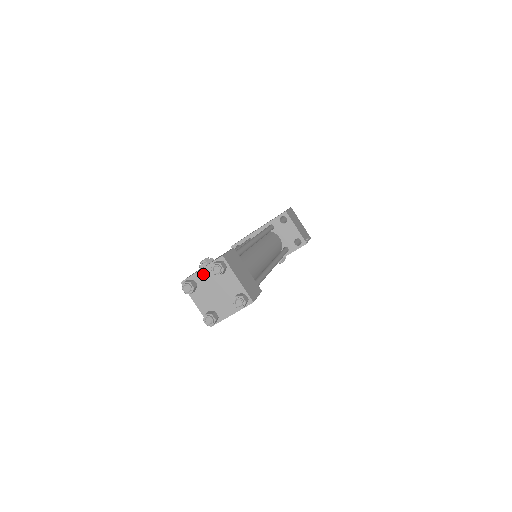
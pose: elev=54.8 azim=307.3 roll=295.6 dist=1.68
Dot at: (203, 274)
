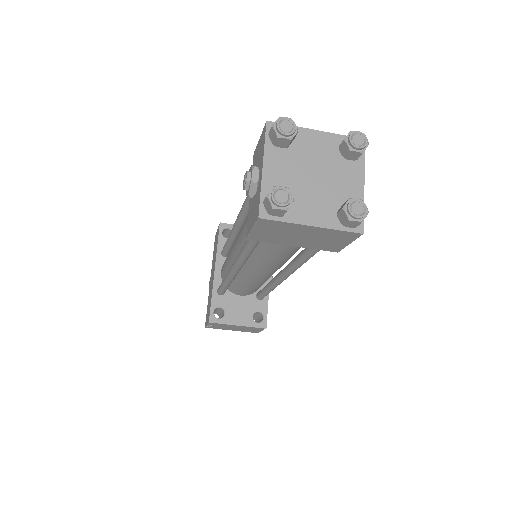
Dot at: (272, 171)
